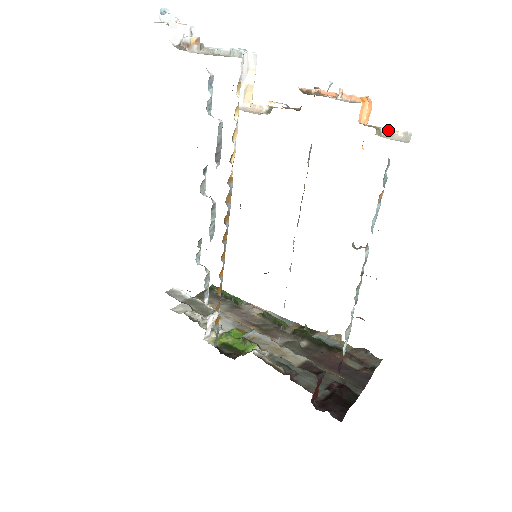
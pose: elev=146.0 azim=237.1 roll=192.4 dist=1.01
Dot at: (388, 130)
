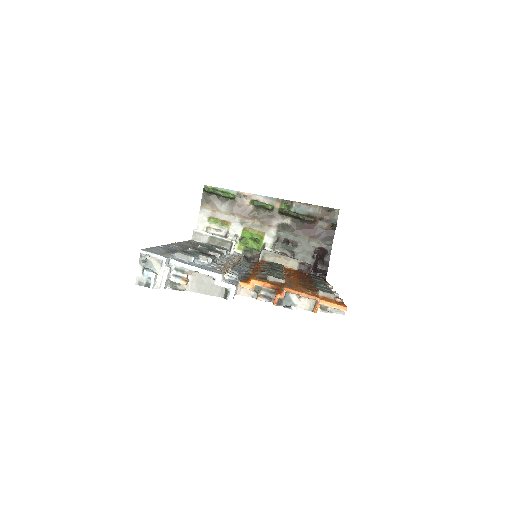
Dot at: (333, 308)
